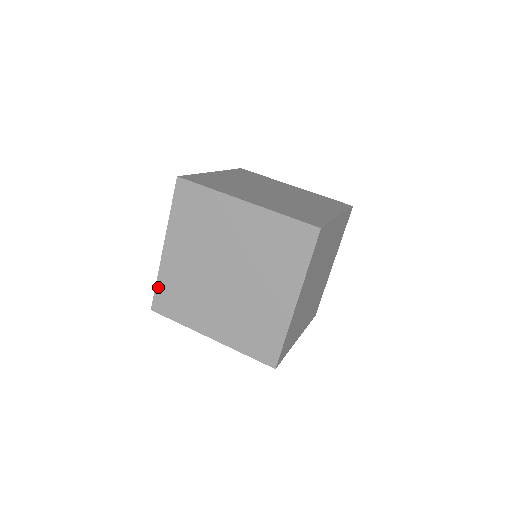
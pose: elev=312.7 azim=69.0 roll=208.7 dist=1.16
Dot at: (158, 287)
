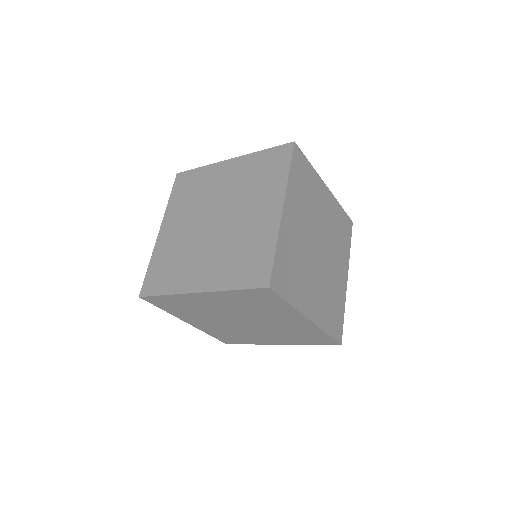
Dot at: (149, 269)
